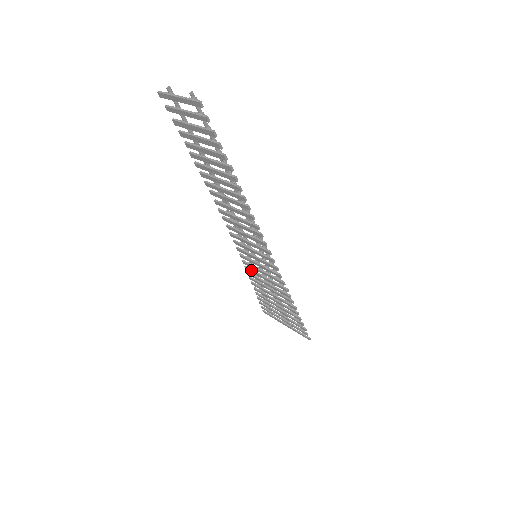
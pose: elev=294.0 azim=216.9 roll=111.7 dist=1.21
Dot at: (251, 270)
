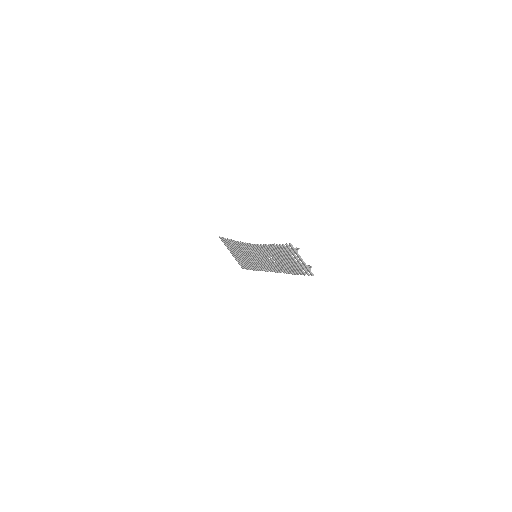
Dot at: (242, 247)
